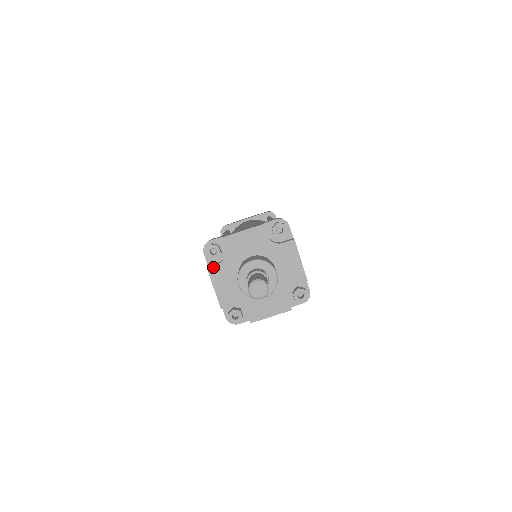
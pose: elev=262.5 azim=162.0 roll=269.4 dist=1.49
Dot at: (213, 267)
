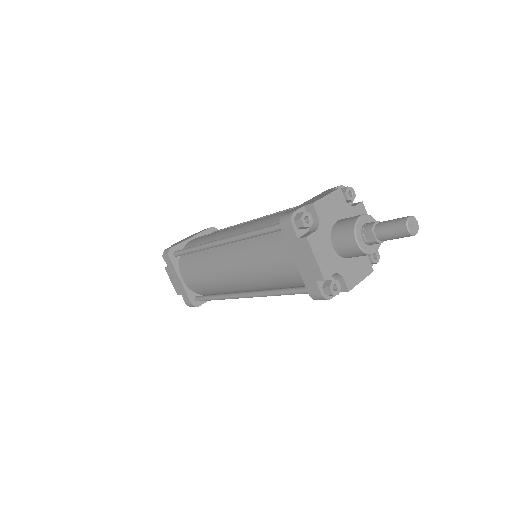
Dot at: (311, 236)
